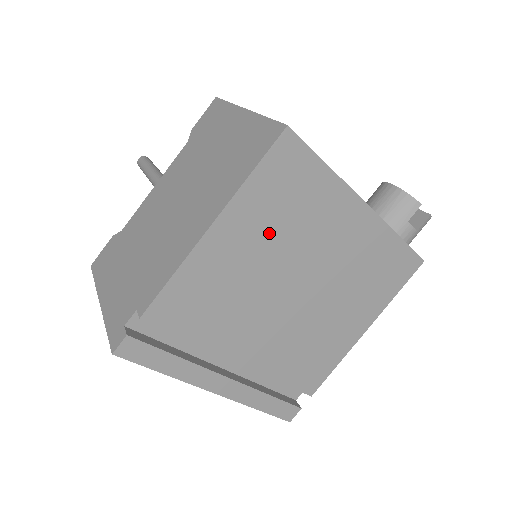
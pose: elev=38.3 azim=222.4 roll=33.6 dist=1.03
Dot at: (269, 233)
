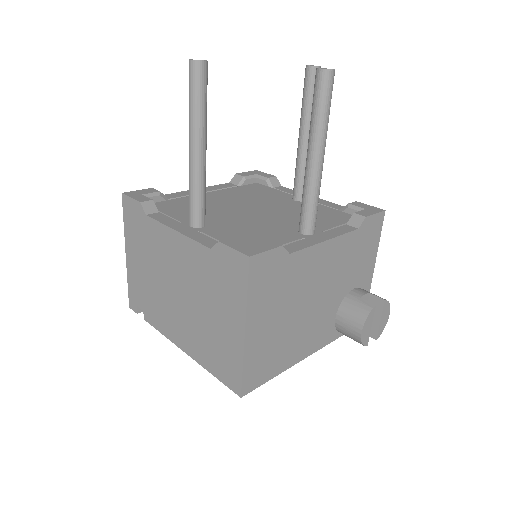
Dot at: occluded
